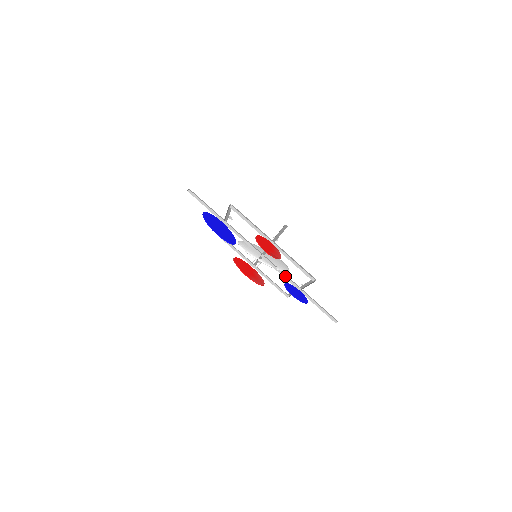
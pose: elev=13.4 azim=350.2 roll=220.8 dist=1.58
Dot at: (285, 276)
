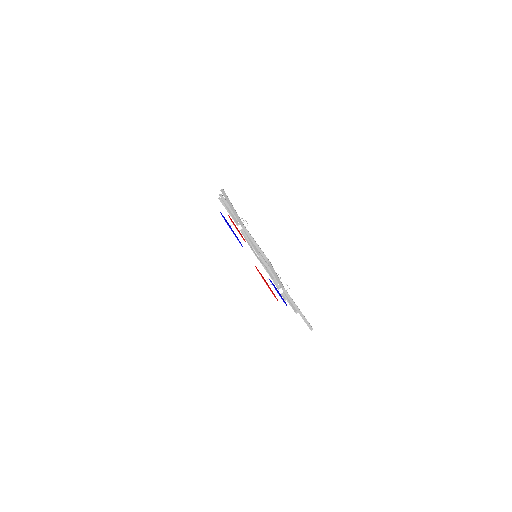
Dot at: occluded
